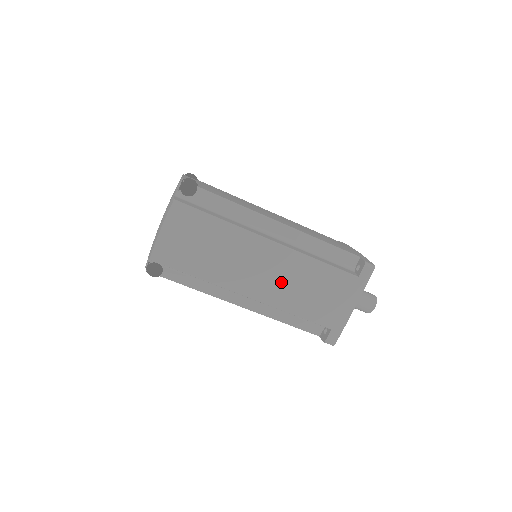
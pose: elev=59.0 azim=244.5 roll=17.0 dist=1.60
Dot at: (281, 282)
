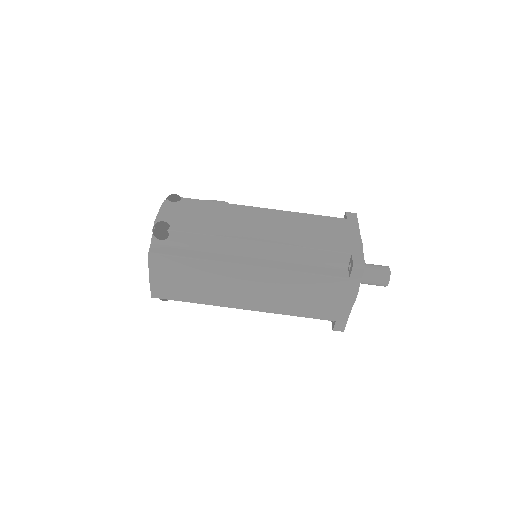
Dot at: (272, 295)
